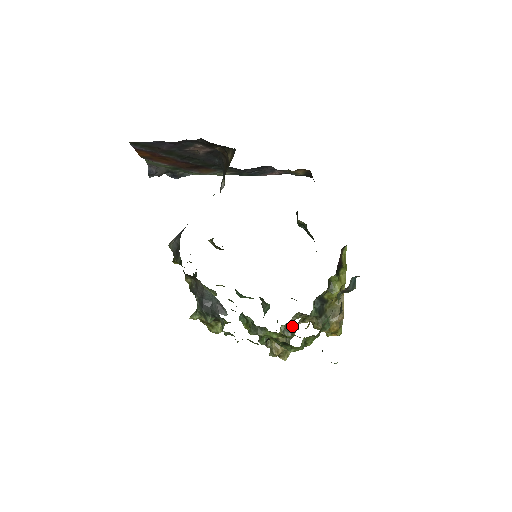
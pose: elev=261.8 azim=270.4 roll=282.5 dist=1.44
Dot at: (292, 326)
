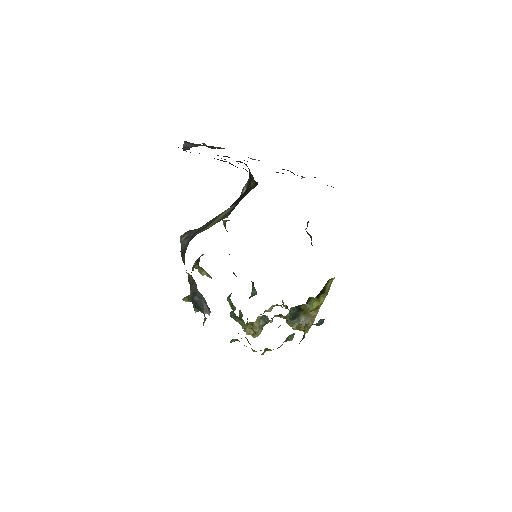
Dot at: (268, 318)
